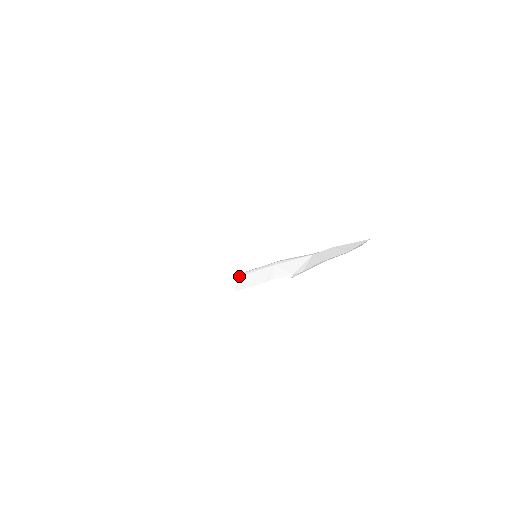
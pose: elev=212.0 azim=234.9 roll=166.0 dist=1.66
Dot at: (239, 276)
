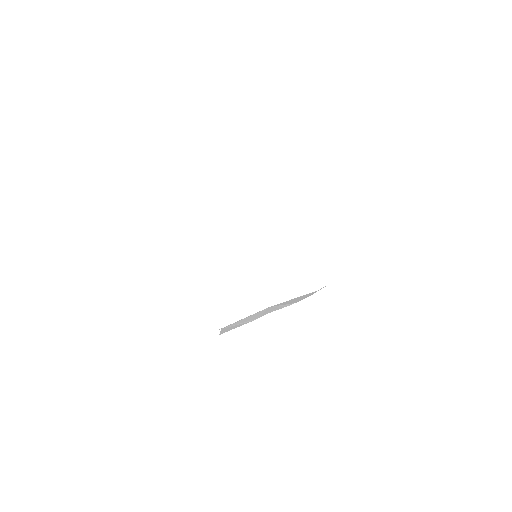
Dot at: occluded
